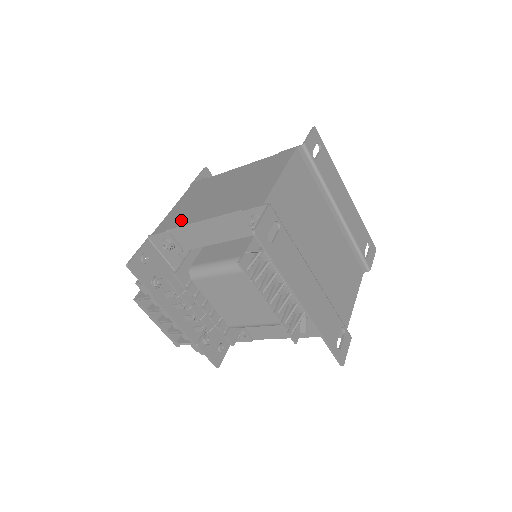
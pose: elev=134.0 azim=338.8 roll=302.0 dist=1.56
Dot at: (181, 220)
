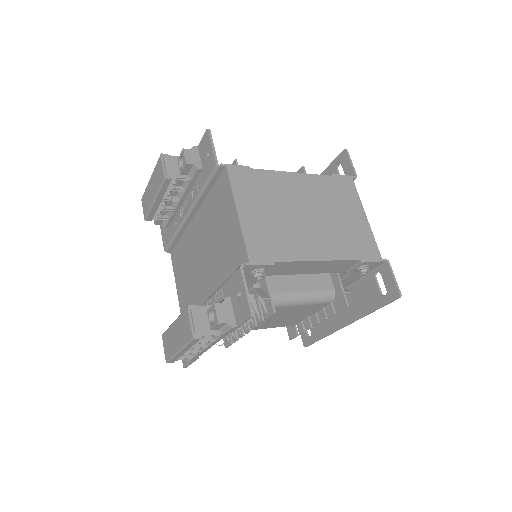
Dot at: (285, 249)
